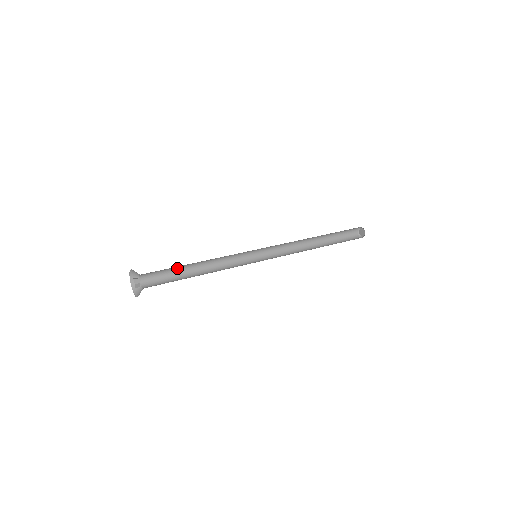
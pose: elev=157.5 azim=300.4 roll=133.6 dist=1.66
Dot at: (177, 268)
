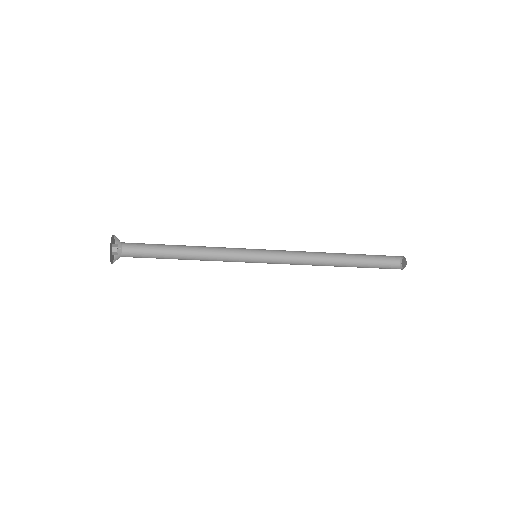
Dot at: (164, 244)
